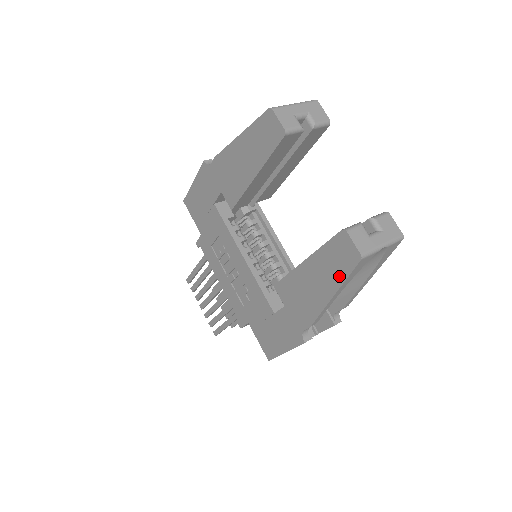
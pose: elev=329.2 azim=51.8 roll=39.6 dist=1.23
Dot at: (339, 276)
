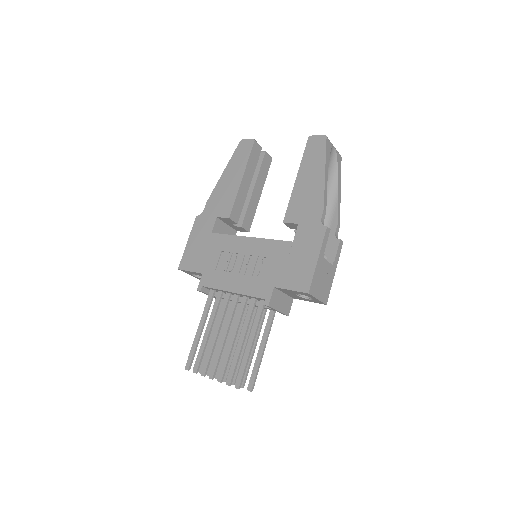
Dot at: (321, 157)
